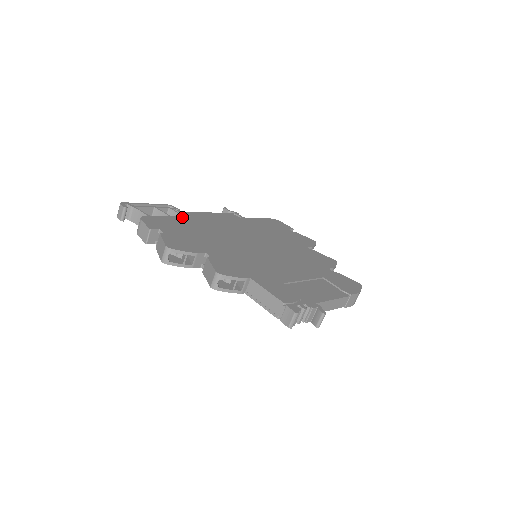
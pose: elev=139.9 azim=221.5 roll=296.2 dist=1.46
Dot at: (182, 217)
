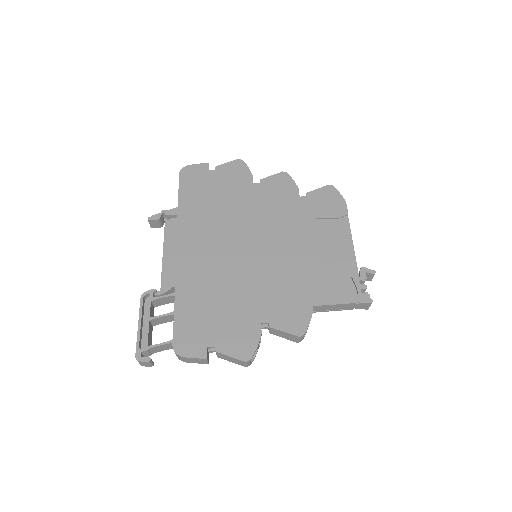
Dot at: (176, 299)
